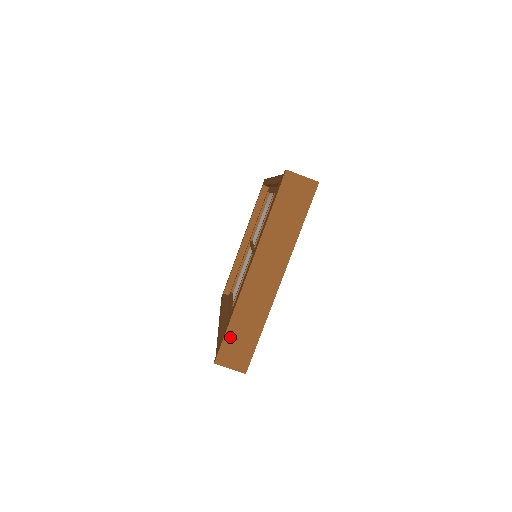
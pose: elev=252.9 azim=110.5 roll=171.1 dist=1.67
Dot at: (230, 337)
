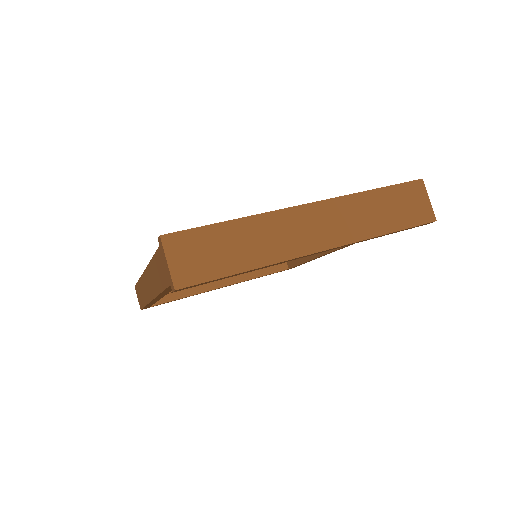
Dot at: (212, 233)
